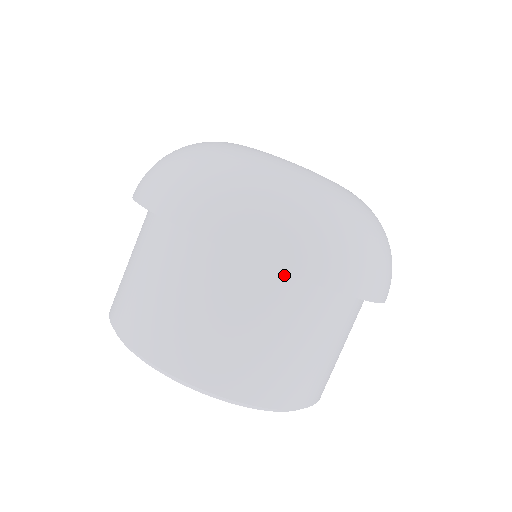
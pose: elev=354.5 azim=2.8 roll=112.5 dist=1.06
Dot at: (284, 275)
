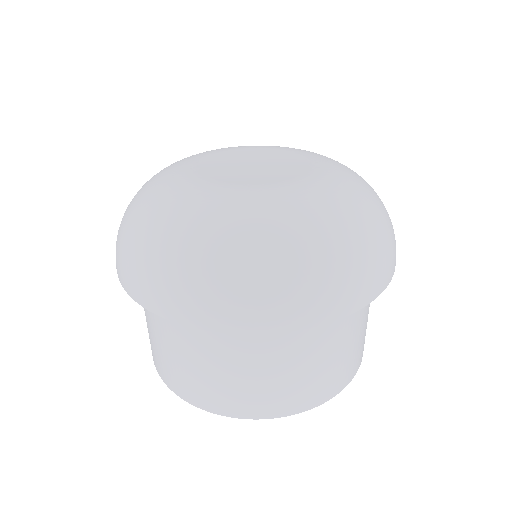
Dot at: occluded
